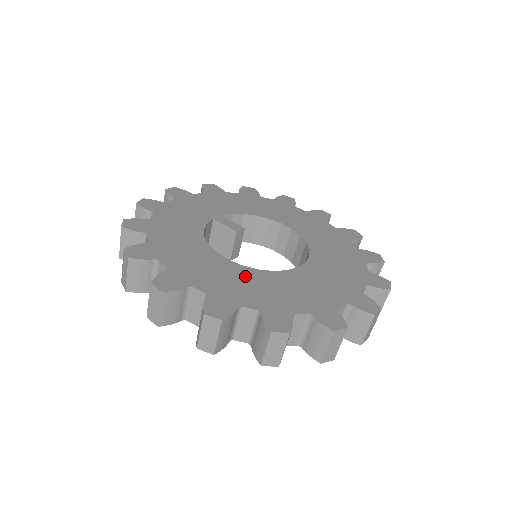
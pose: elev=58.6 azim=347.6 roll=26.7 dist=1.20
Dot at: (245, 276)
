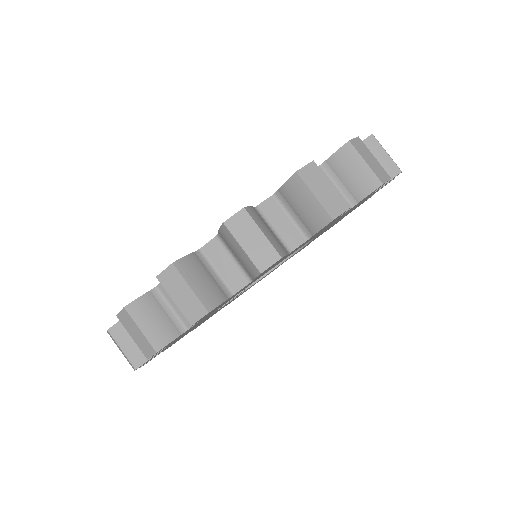
Dot at: occluded
